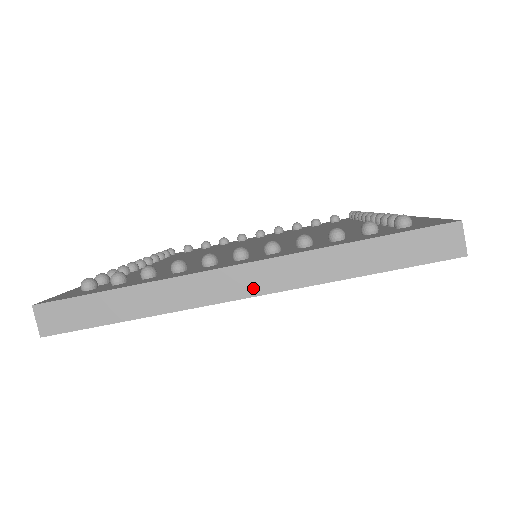
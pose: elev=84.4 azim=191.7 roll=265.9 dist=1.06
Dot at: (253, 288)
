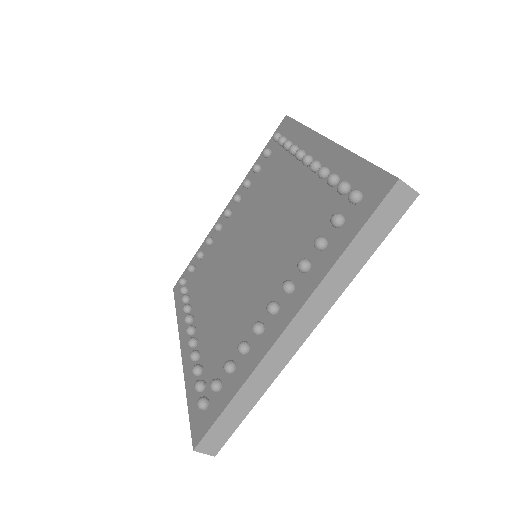
Dot at: (307, 330)
